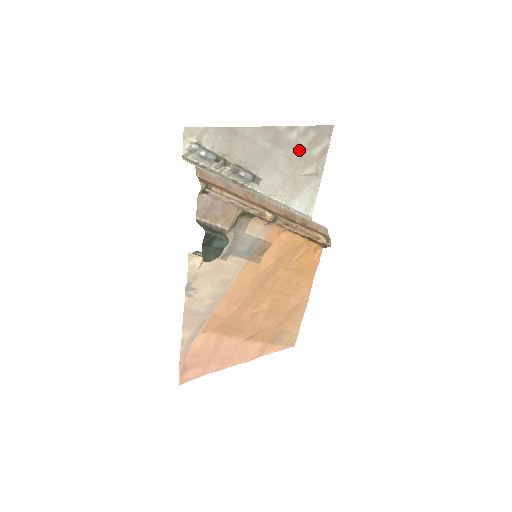
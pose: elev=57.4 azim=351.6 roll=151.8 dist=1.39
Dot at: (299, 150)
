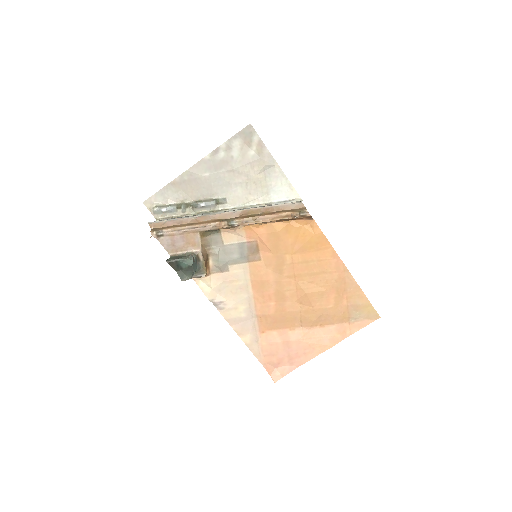
Dot at: (236, 160)
